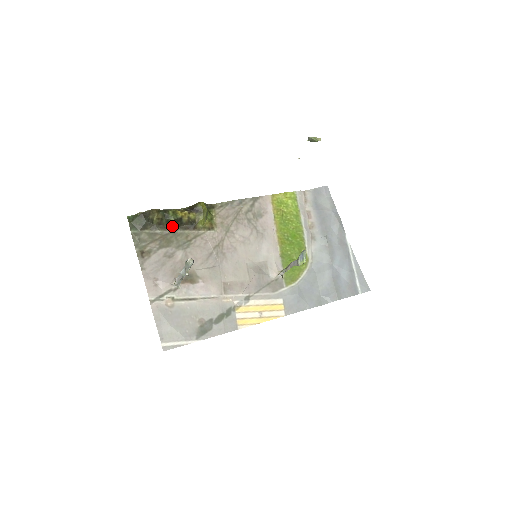
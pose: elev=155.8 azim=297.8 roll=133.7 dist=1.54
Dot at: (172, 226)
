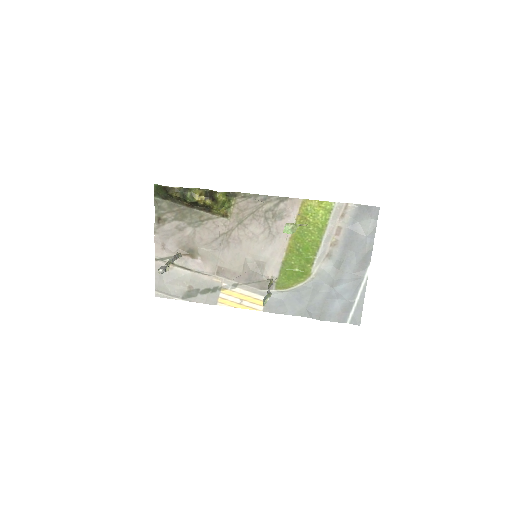
Dot at: (190, 204)
